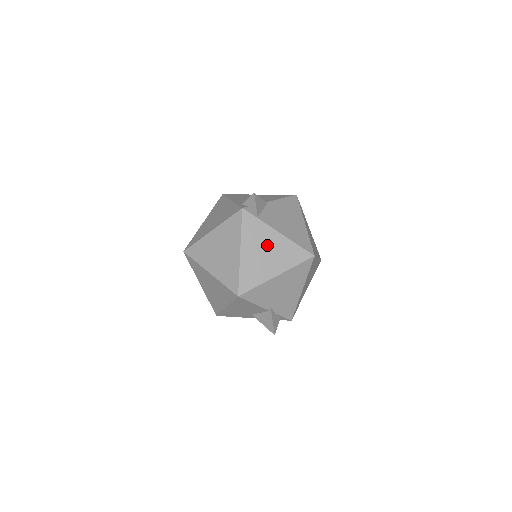
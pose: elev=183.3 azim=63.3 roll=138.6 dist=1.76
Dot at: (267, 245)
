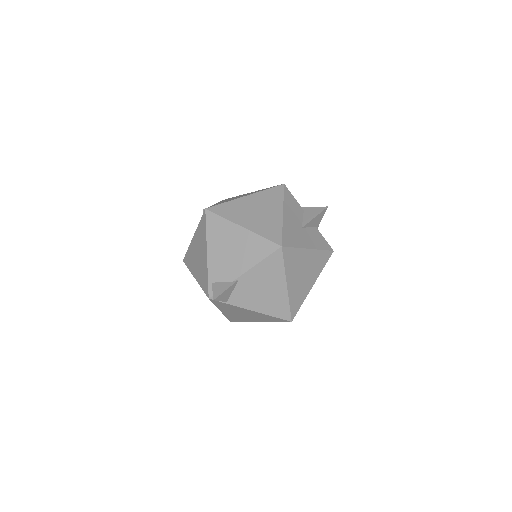
Dot at: (243, 313)
